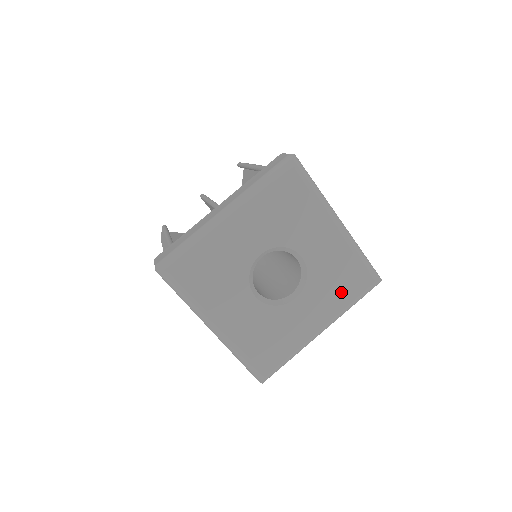
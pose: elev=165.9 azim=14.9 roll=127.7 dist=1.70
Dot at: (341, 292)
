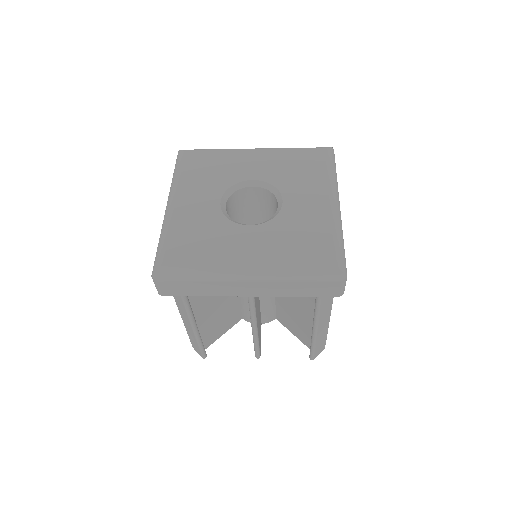
Dot at: (295, 250)
